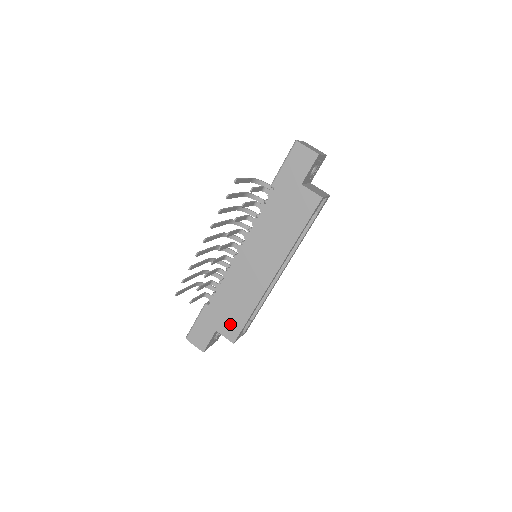
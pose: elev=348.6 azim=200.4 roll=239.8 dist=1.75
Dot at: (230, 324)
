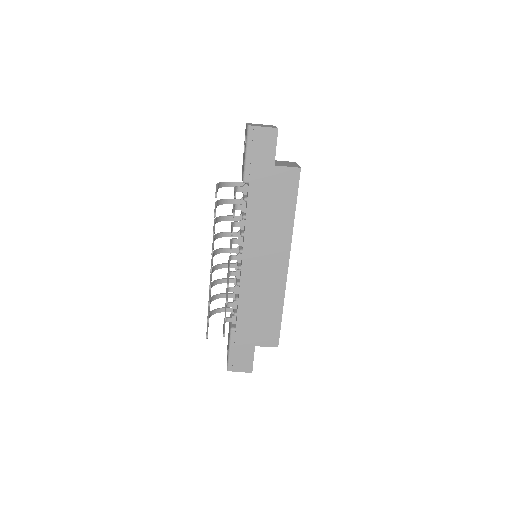
Dot at: (266, 332)
